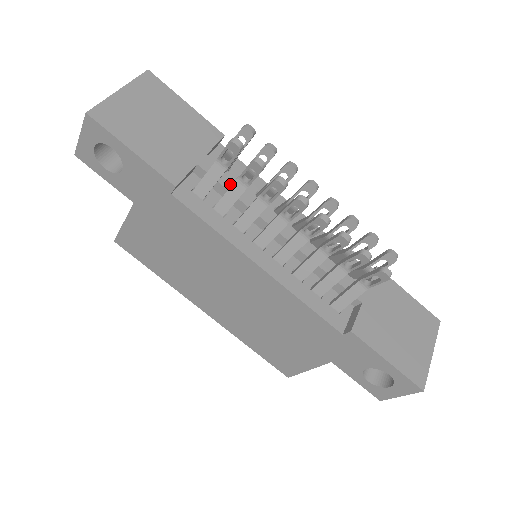
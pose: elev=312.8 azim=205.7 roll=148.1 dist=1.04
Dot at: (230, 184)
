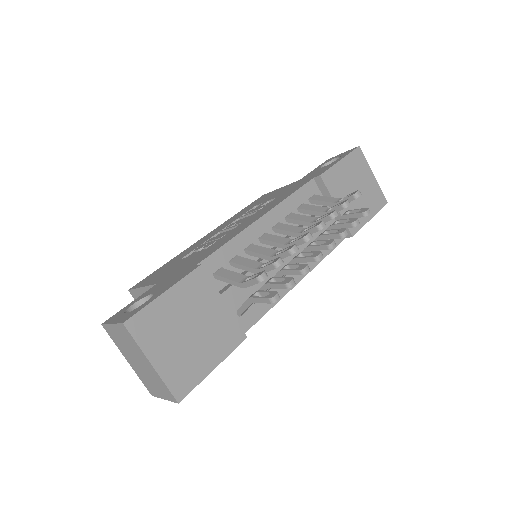
Dot at: occluded
